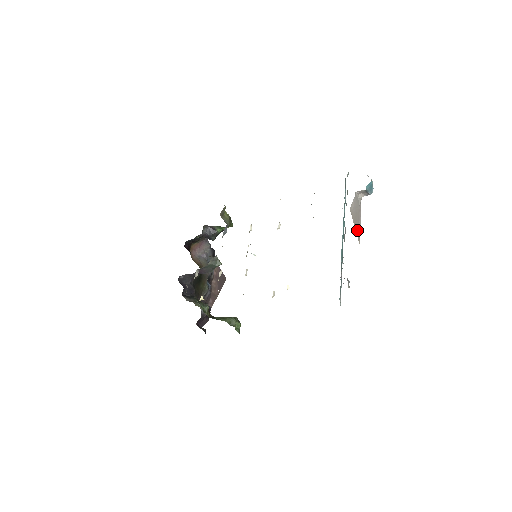
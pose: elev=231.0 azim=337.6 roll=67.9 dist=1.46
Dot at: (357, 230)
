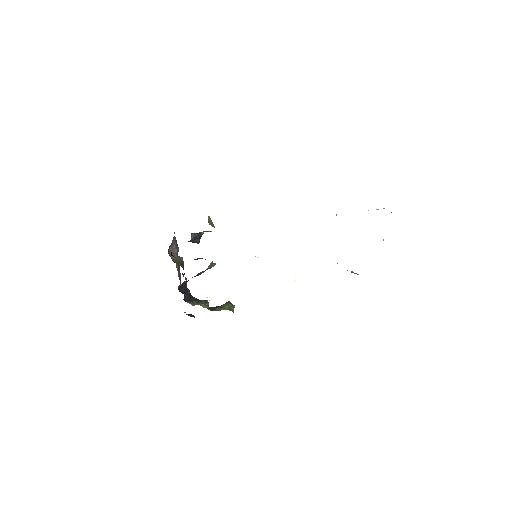
Dot at: occluded
